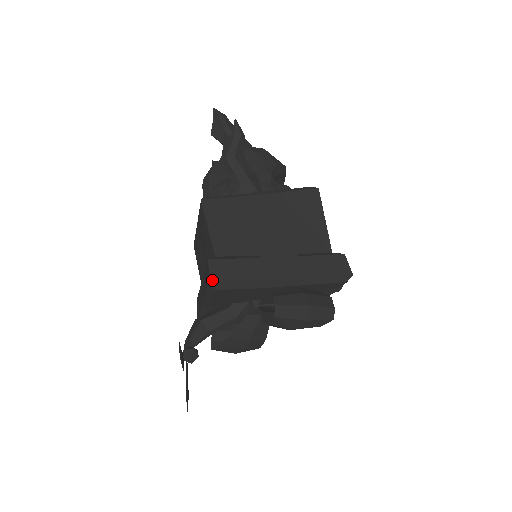
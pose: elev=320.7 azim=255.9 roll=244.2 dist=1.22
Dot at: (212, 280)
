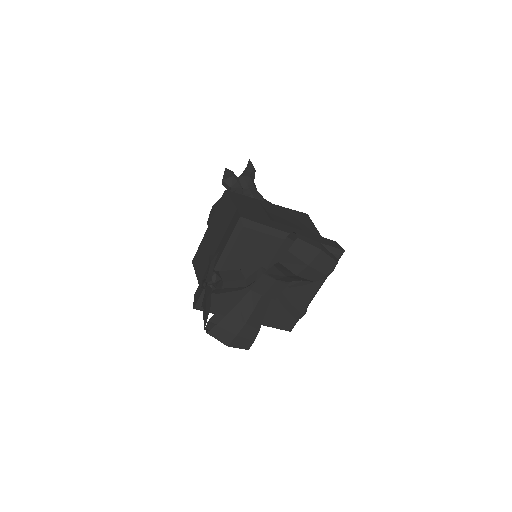
Dot at: (242, 217)
